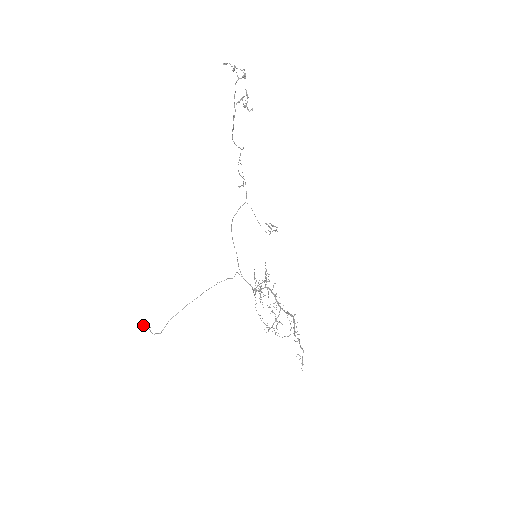
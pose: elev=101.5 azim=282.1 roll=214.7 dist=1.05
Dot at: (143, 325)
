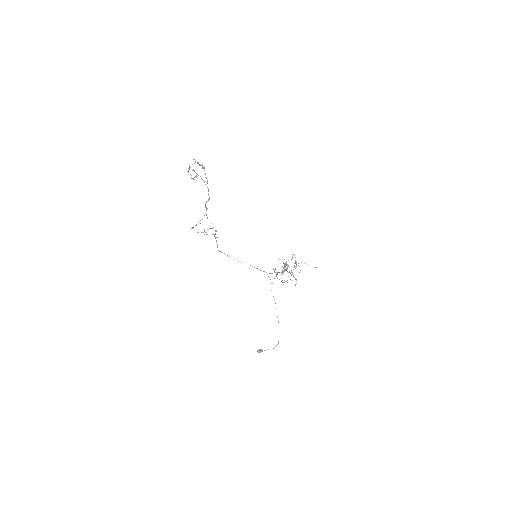
Dot at: occluded
